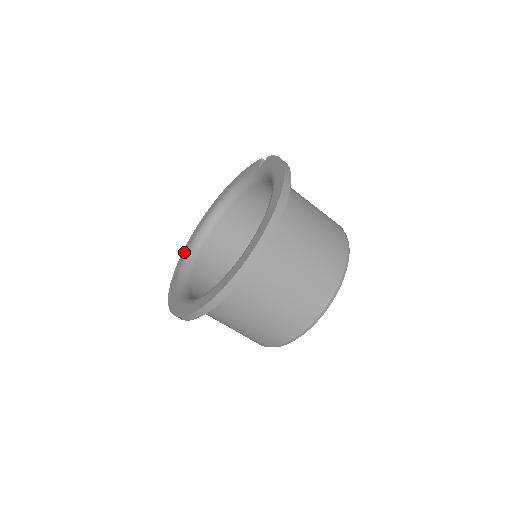
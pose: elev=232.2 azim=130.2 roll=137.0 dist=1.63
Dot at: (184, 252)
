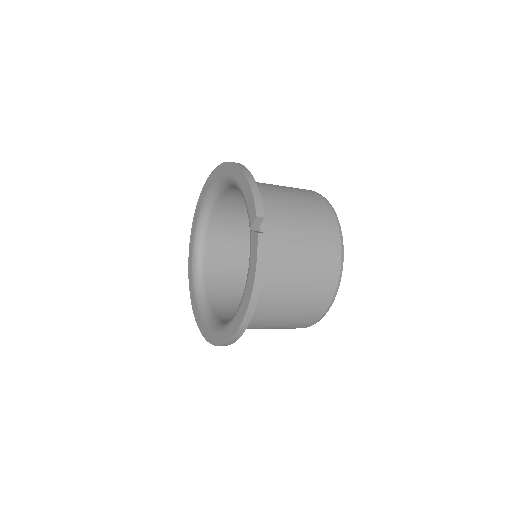
Dot at: (205, 189)
